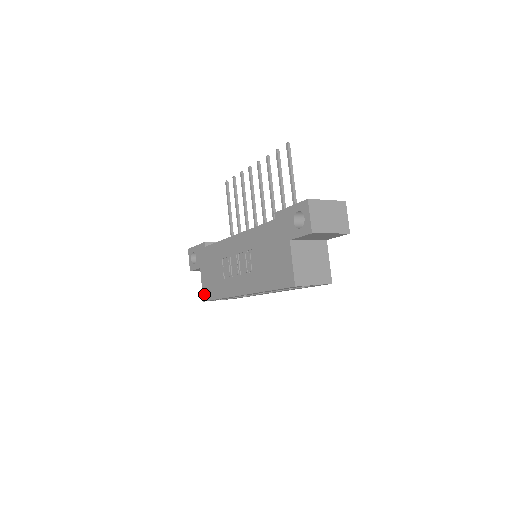
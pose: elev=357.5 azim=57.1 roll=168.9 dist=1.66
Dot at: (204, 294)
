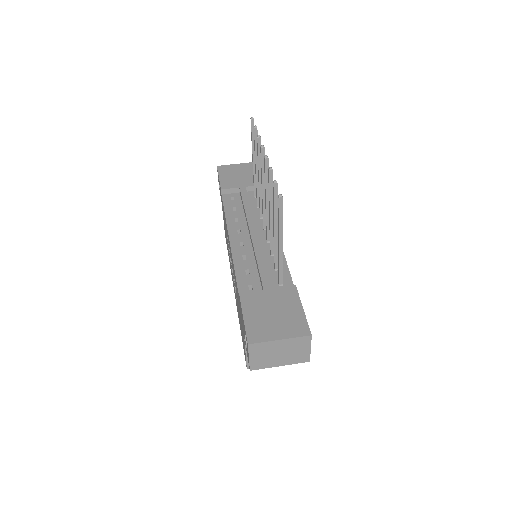
Dot at: occluded
